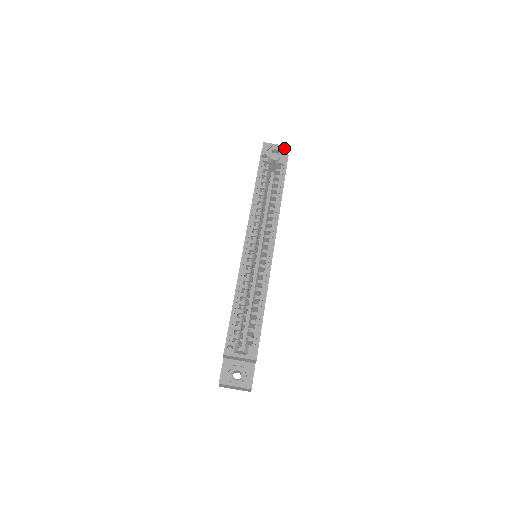
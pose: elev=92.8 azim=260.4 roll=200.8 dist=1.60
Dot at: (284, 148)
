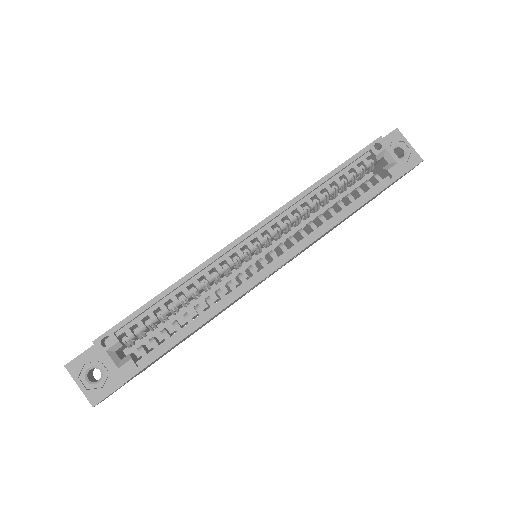
Dot at: (415, 157)
